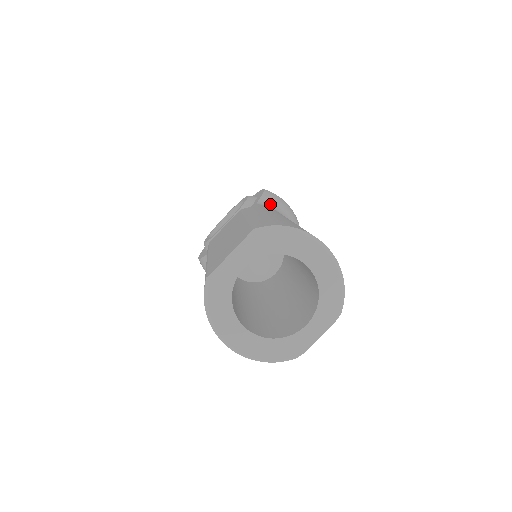
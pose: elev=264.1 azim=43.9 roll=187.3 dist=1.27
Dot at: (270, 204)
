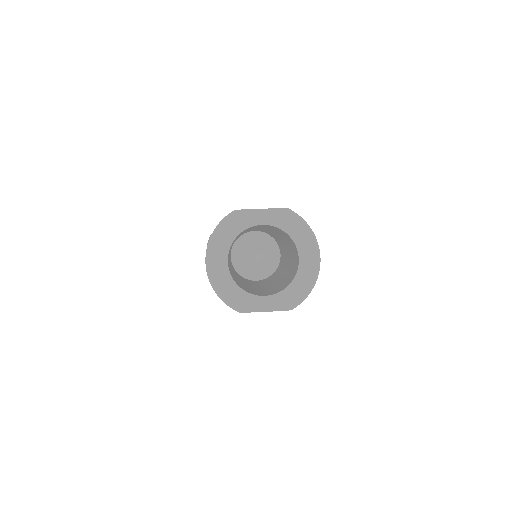
Dot at: occluded
